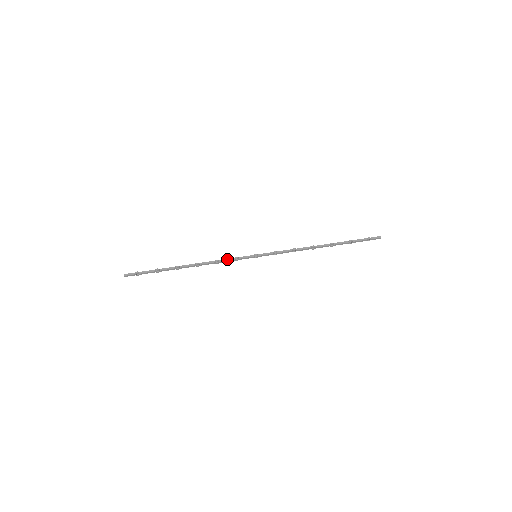
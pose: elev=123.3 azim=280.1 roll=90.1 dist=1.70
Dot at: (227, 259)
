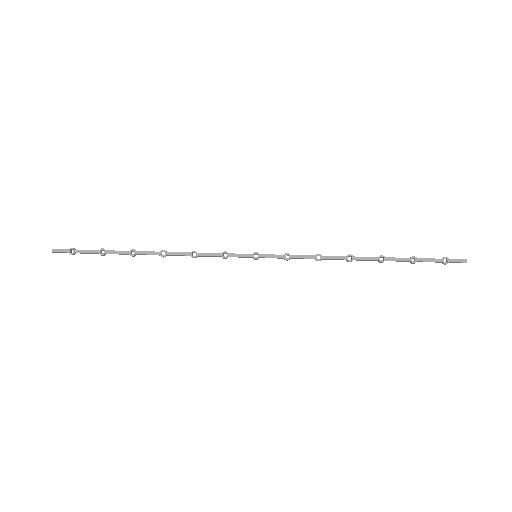
Dot at: (210, 253)
